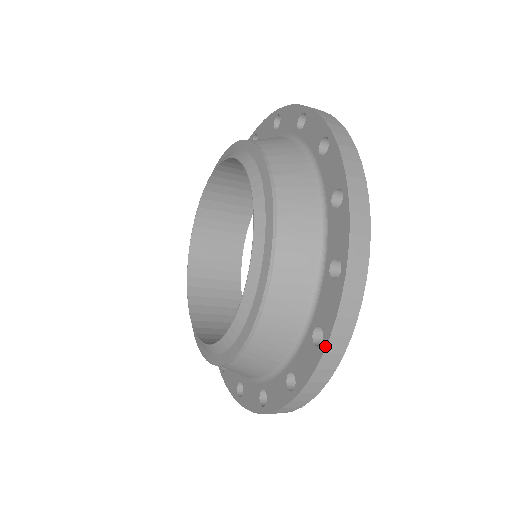
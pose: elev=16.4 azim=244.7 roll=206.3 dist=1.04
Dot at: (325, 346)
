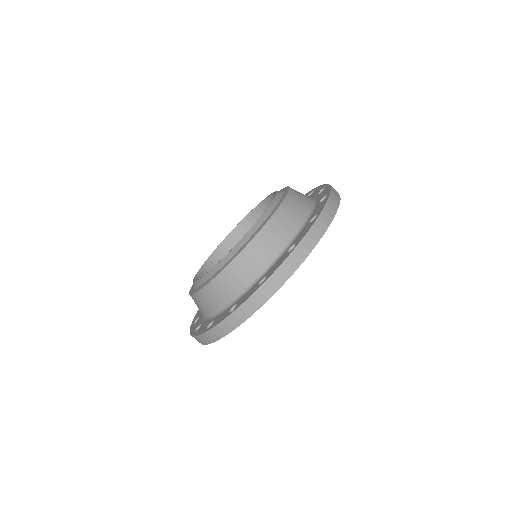
Dot at: (319, 214)
